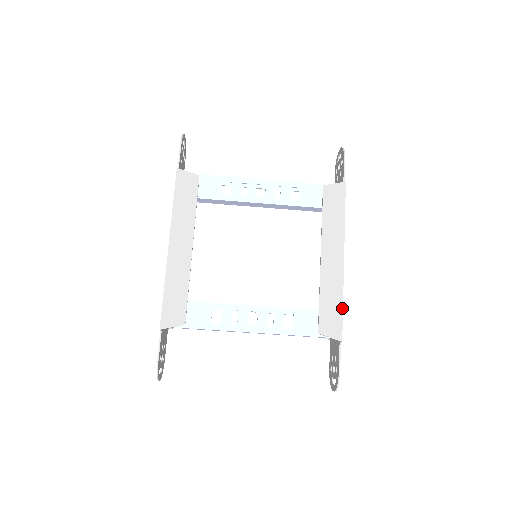
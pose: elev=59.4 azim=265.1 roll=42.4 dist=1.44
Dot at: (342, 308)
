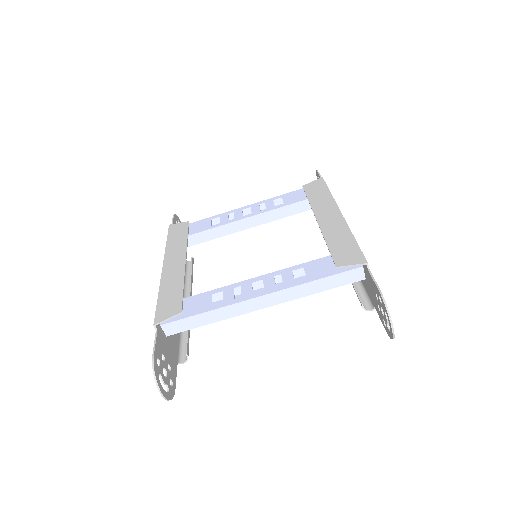
Dot at: (355, 241)
